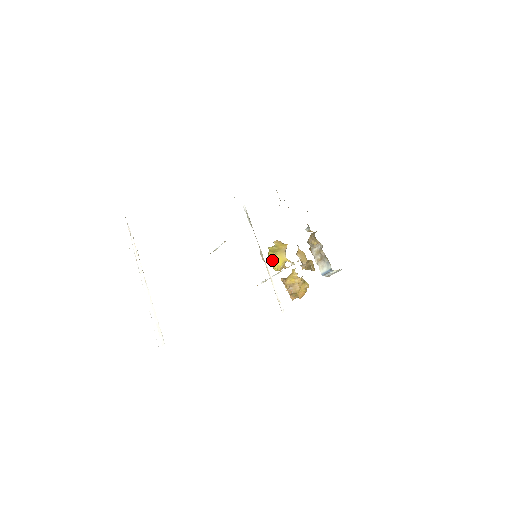
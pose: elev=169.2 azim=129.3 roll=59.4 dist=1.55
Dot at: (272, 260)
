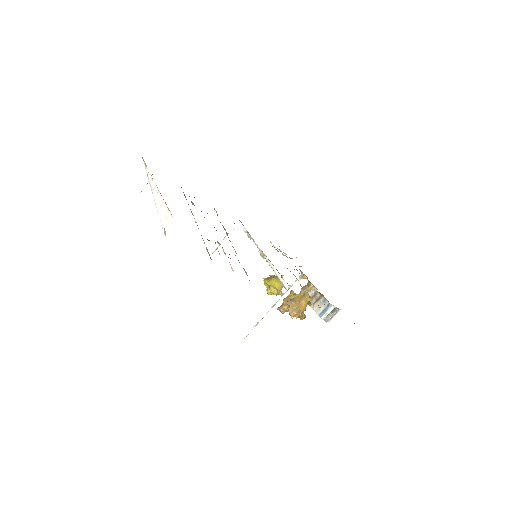
Dot at: (268, 284)
